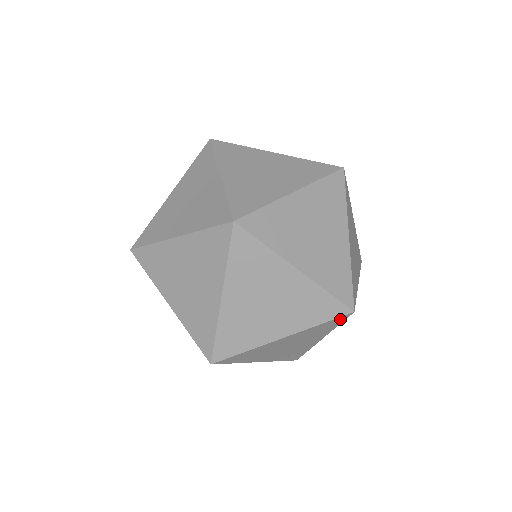
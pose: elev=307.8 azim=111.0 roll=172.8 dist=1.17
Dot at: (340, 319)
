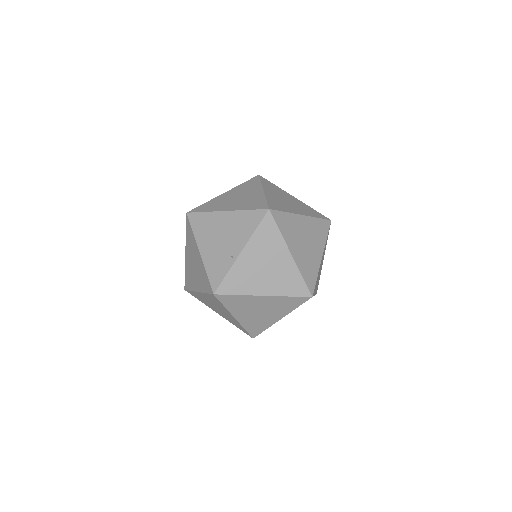
Dot at: occluded
